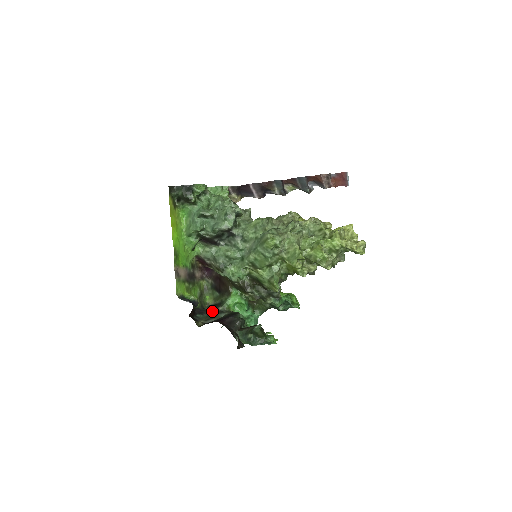
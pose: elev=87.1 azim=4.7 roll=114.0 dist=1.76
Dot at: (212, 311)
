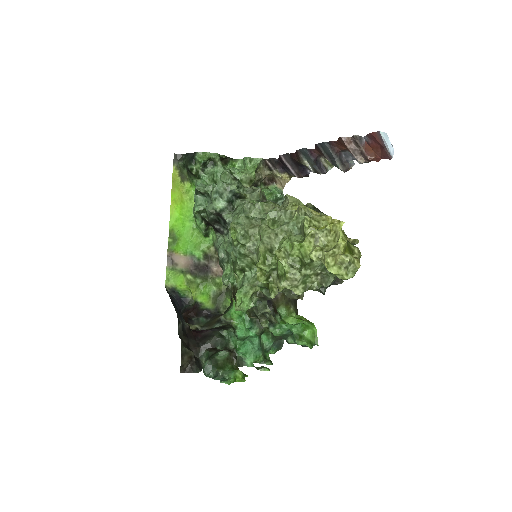
Dot at: (216, 318)
